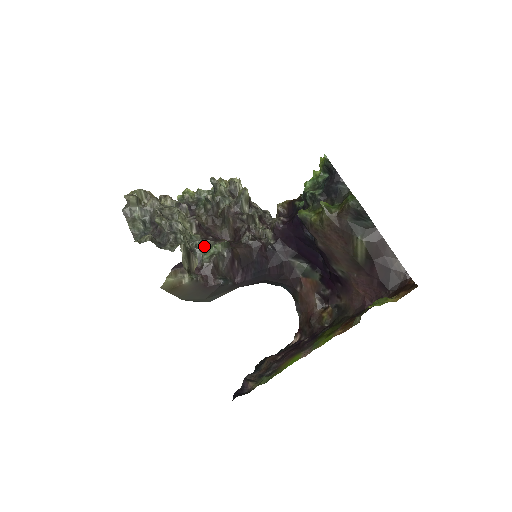
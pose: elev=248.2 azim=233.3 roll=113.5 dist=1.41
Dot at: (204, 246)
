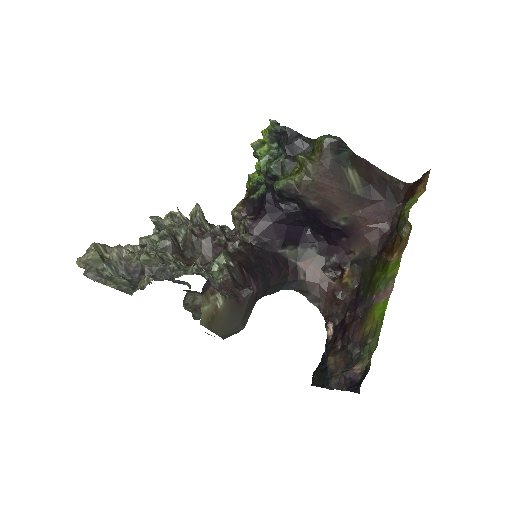
Dot at: (203, 270)
